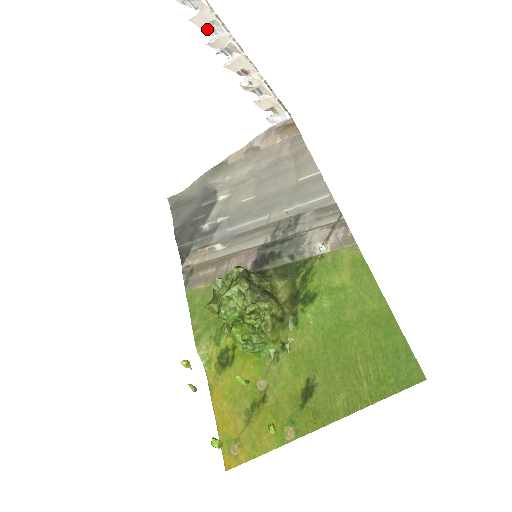
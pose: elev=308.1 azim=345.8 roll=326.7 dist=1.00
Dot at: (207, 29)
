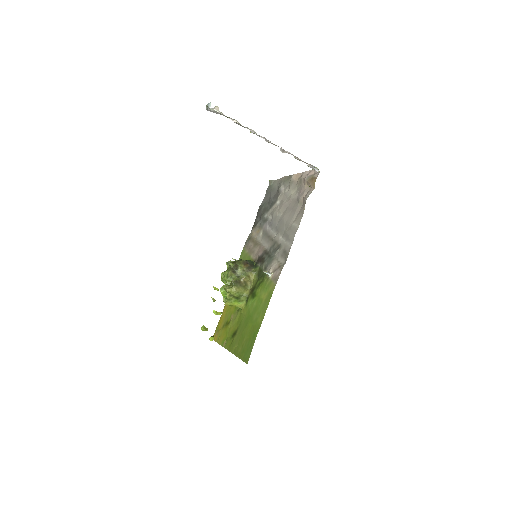
Dot at: occluded
